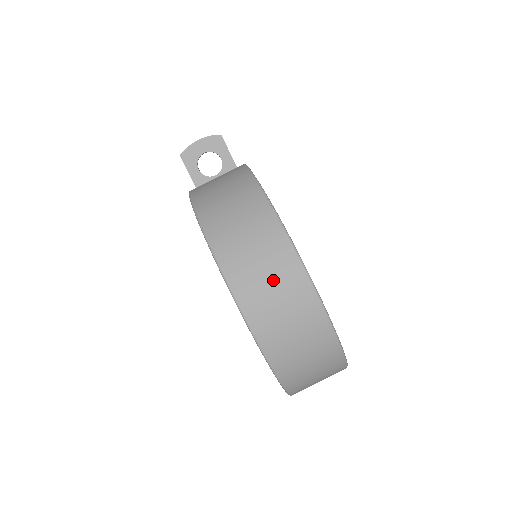
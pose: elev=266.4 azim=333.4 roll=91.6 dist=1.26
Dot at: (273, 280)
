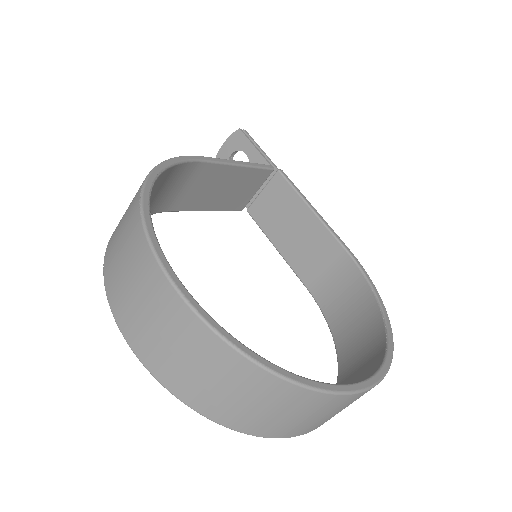
Dot at: (138, 290)
